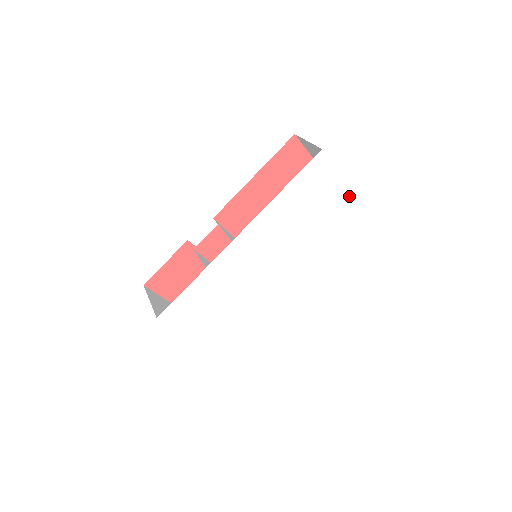
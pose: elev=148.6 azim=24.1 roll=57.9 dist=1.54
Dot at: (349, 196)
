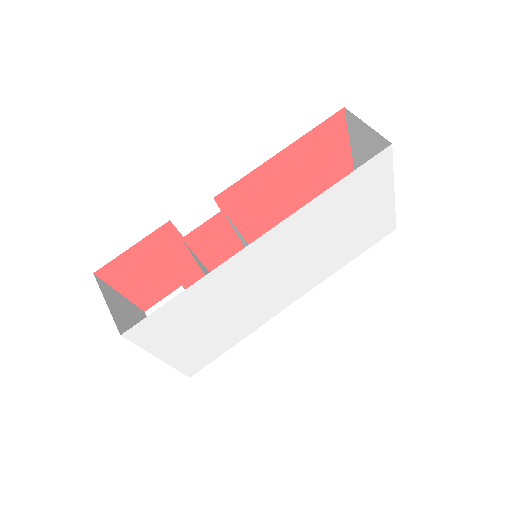
Dot at: (388, 204)
